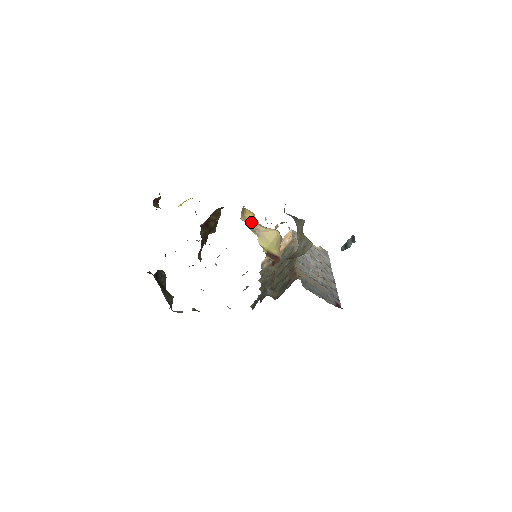
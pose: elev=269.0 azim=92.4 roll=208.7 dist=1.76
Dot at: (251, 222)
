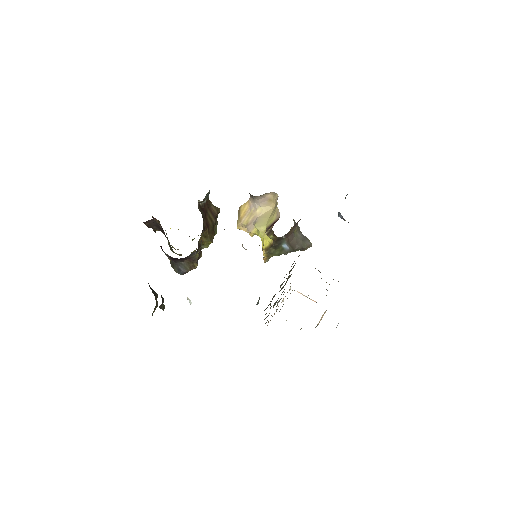
Dot at: (247, 216)
